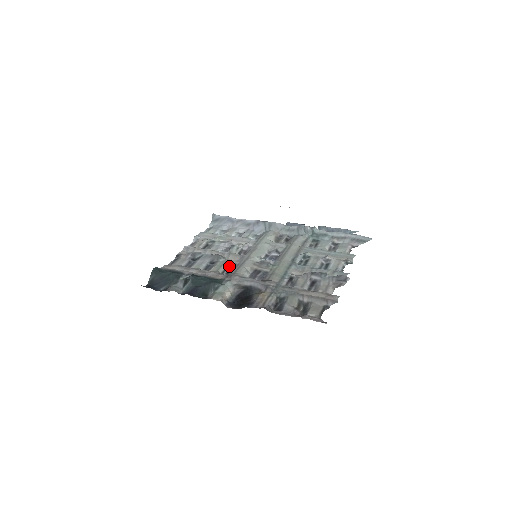
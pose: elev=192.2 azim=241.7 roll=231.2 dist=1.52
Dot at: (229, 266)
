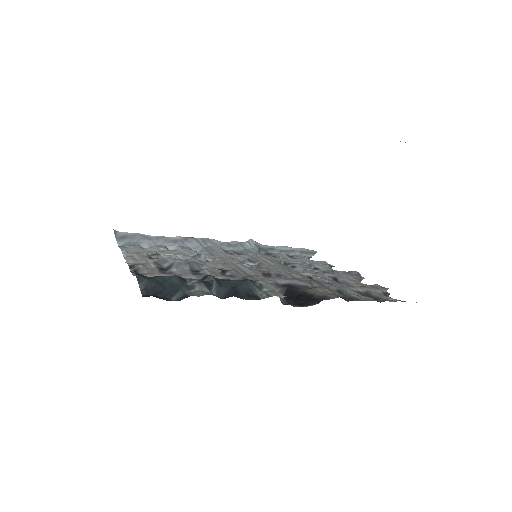
Dot at: (223, 273)
